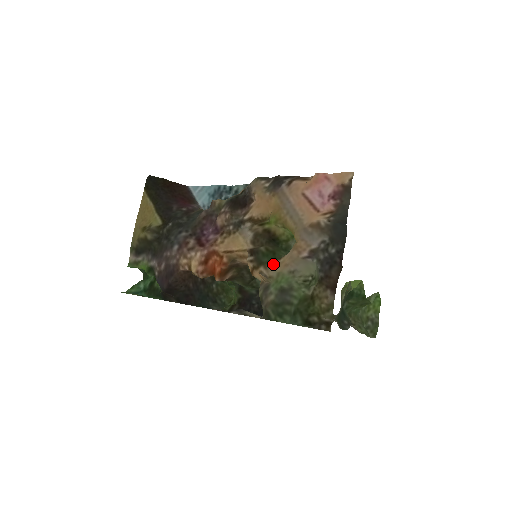
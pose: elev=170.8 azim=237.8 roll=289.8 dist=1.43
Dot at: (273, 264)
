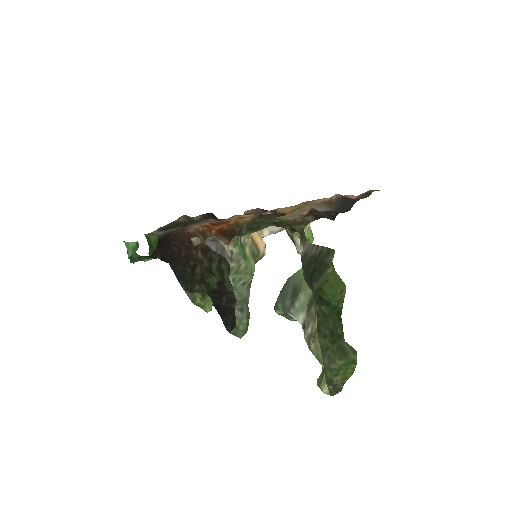
Dot at: occluded
